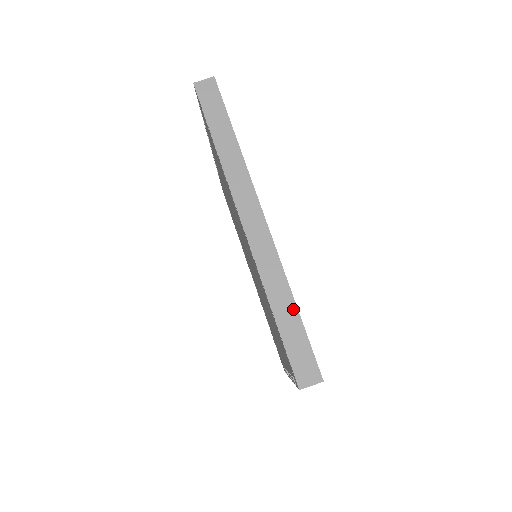
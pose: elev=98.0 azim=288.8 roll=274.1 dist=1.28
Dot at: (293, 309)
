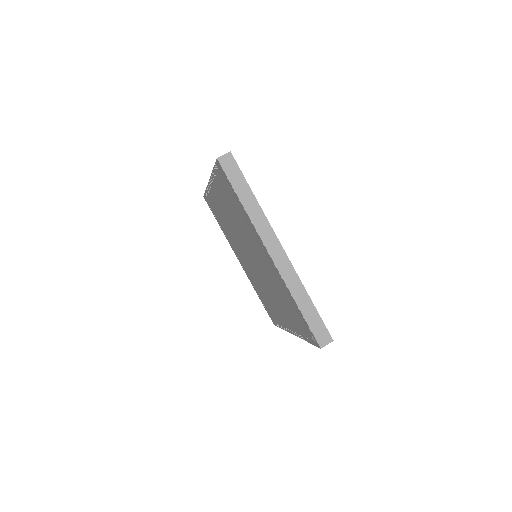
Dot at: (310, 302)
